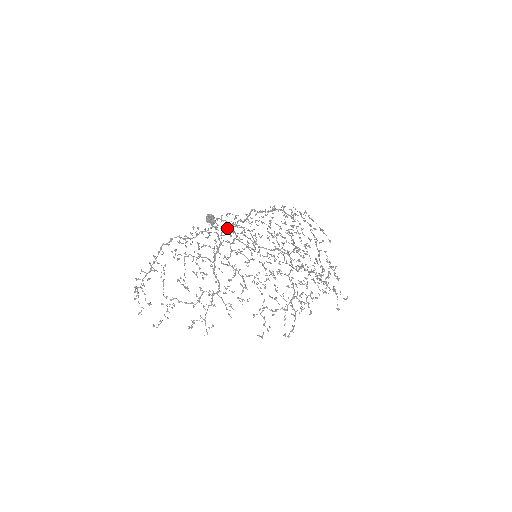
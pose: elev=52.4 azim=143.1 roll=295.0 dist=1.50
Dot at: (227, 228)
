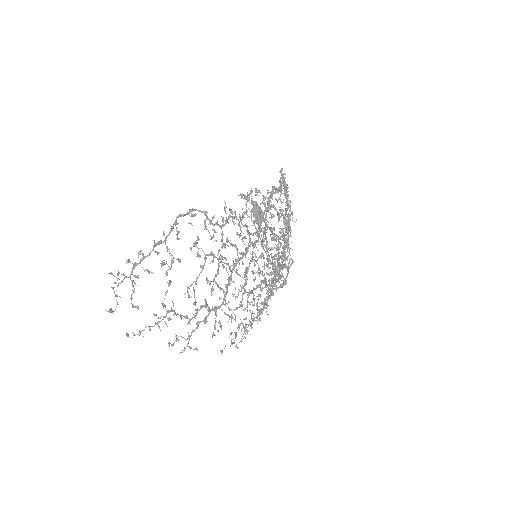
Dot at: occluded
